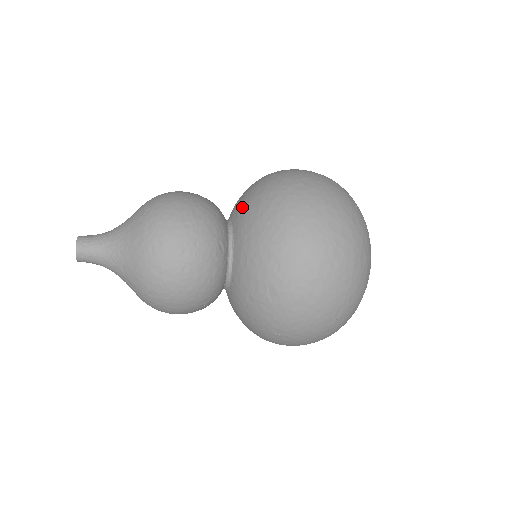
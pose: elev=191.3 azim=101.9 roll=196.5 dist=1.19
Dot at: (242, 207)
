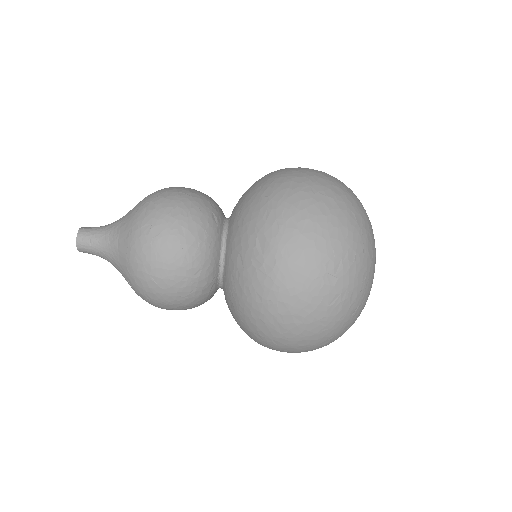
Dot at: occluded
